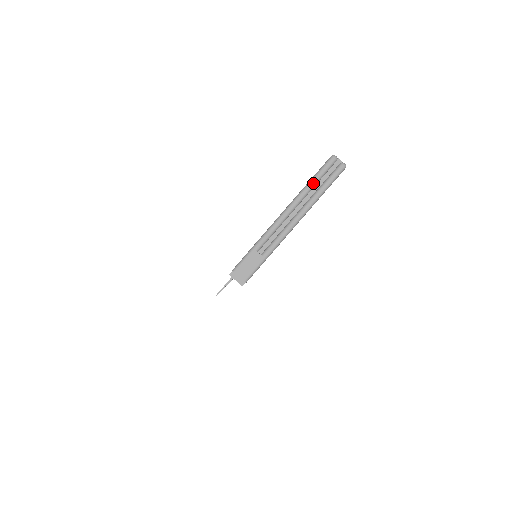
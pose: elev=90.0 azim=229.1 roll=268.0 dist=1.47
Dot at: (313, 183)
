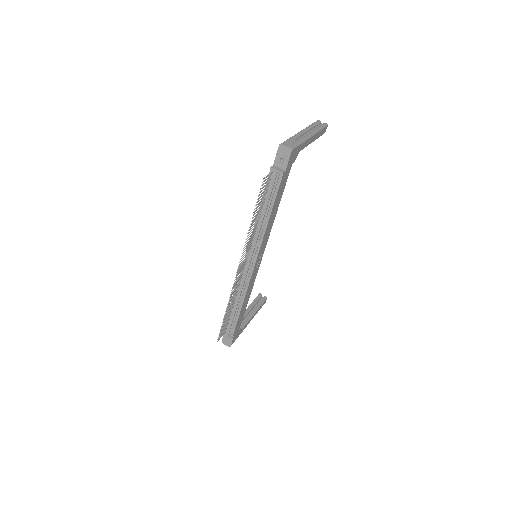
Dot at: (313, 125)
